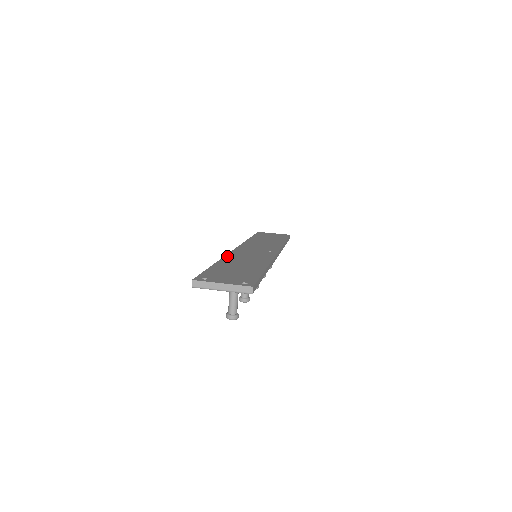
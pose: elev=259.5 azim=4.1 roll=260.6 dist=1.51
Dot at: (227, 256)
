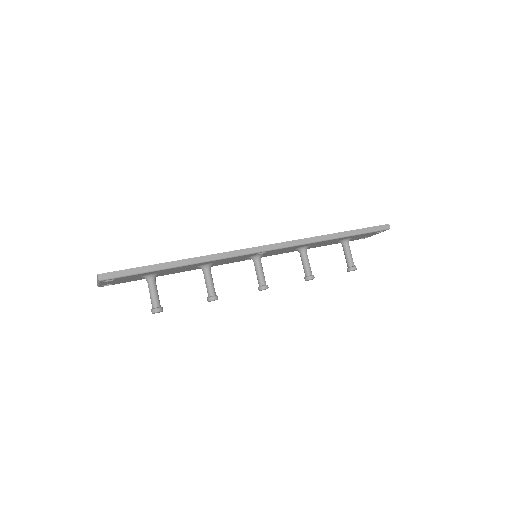
Dot at: occluded
